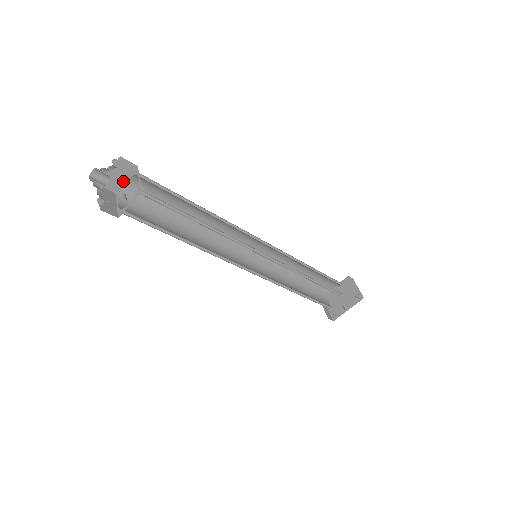
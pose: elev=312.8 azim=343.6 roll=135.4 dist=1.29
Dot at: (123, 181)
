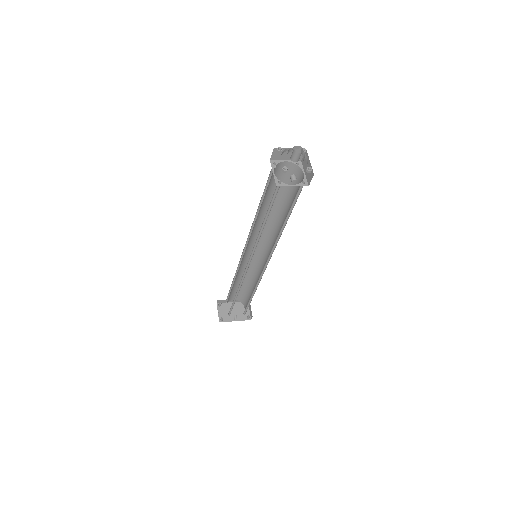
Dot at: (283, 159)
